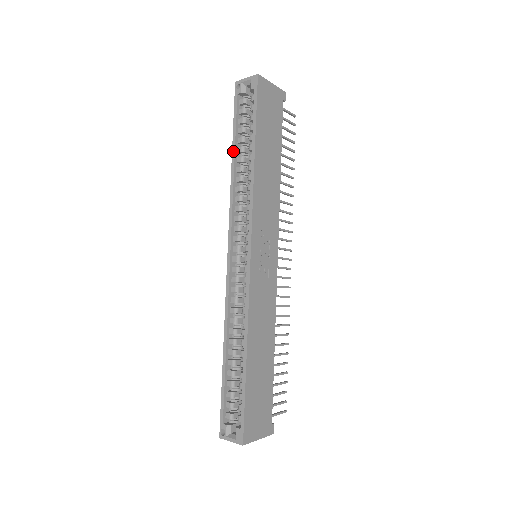
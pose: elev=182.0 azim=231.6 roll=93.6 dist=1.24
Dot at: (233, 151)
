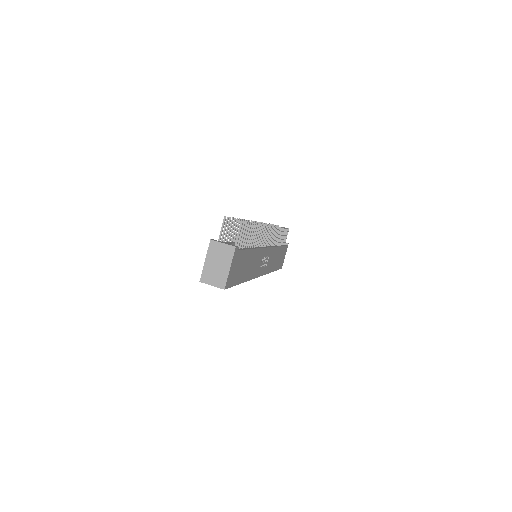
Dot at: occluded
